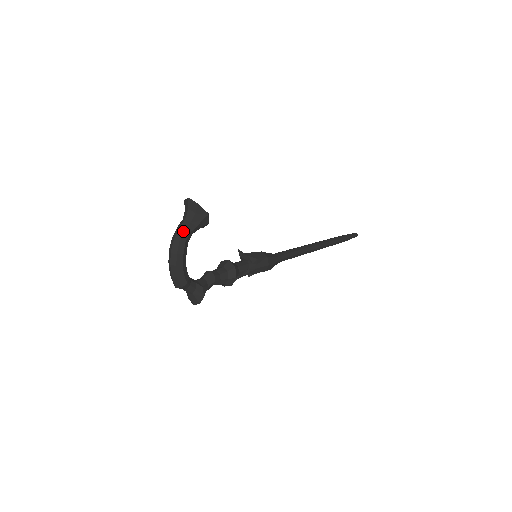
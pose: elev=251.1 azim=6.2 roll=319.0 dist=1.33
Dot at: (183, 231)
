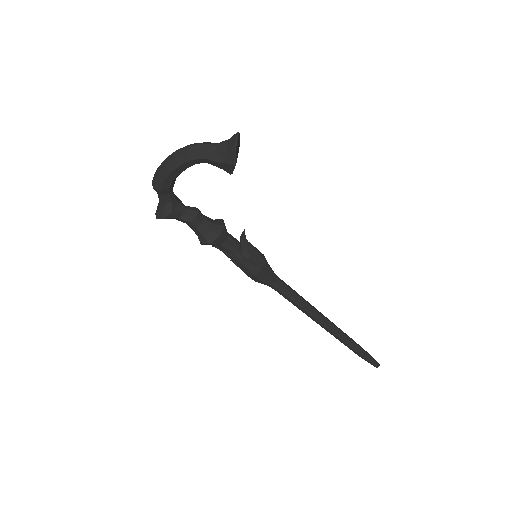
Dot at: (201, 149)
